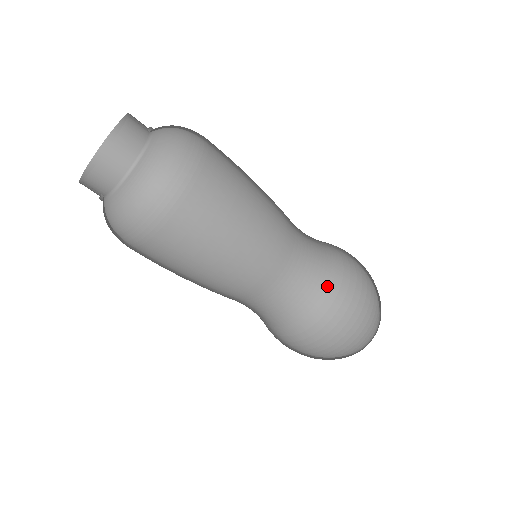
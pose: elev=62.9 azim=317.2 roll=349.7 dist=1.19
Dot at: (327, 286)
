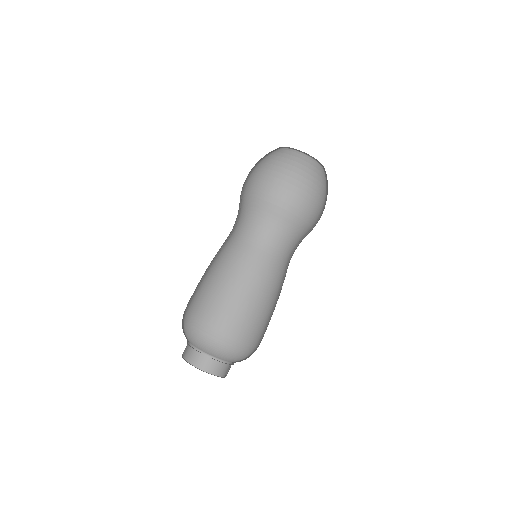
Dot at: (295, 226)
